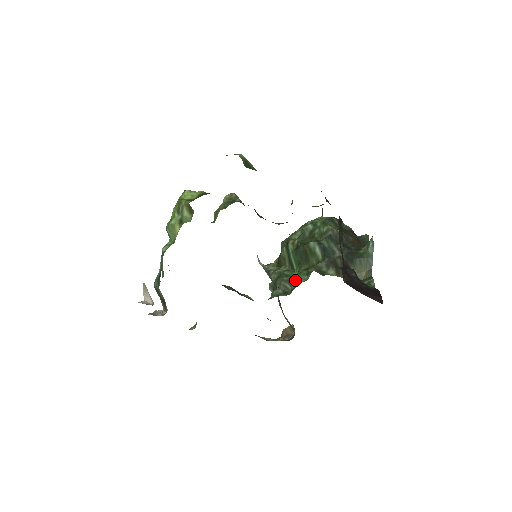
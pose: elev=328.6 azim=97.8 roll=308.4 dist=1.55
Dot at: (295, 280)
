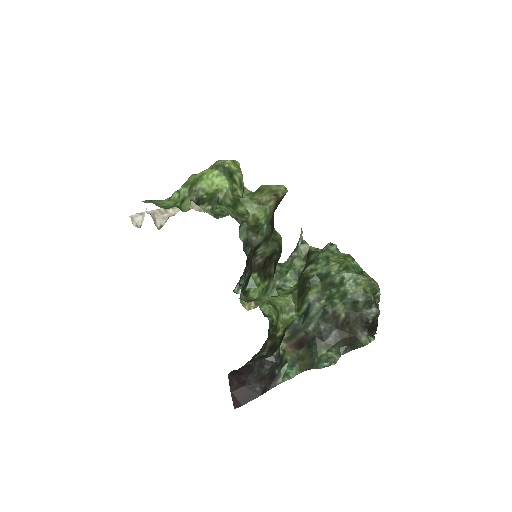
Dot at: occluded
